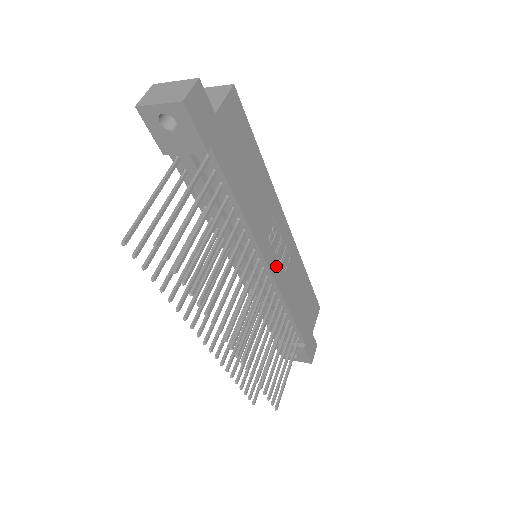
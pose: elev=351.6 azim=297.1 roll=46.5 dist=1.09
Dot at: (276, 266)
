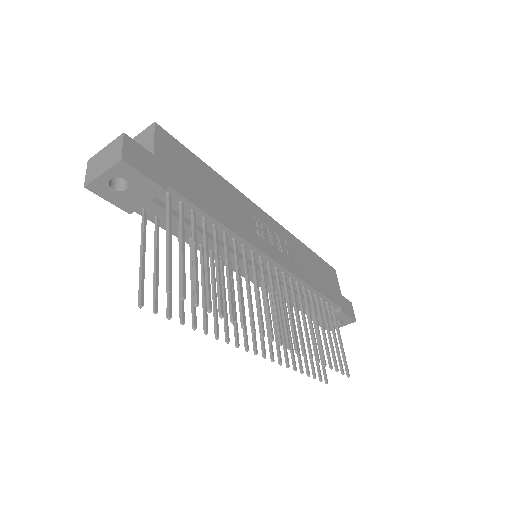
Dot at: (278, 255)
